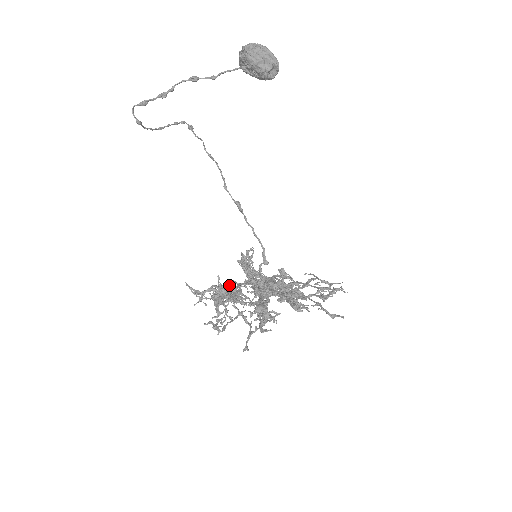
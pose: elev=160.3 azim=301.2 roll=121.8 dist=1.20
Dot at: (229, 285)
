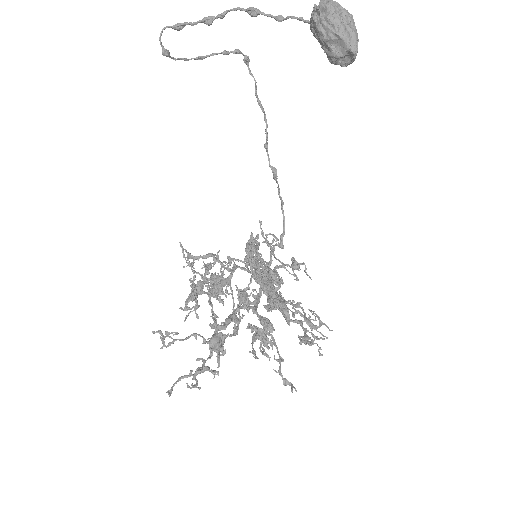
Dot at: (210, 281)
